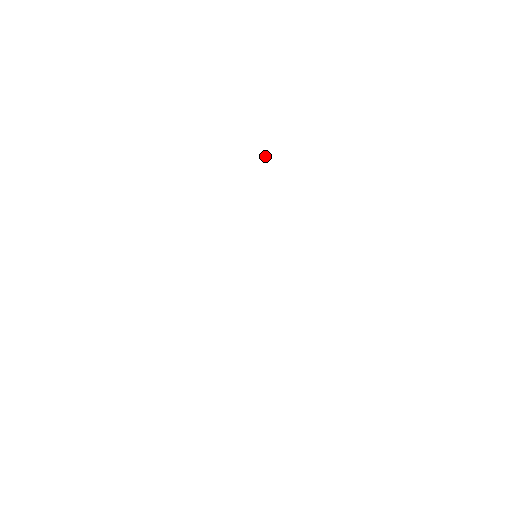
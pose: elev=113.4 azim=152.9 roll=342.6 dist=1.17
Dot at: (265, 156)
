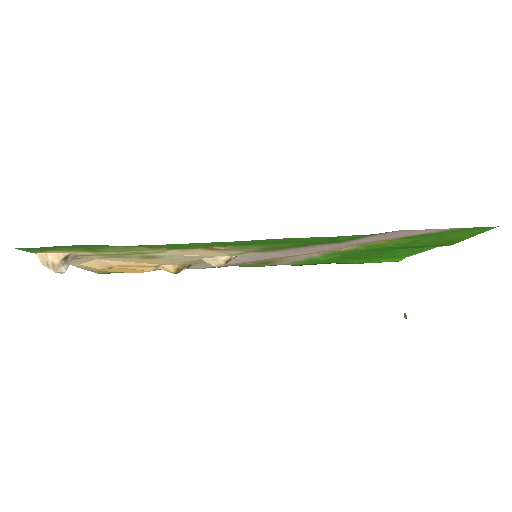
Dot at: occluded
